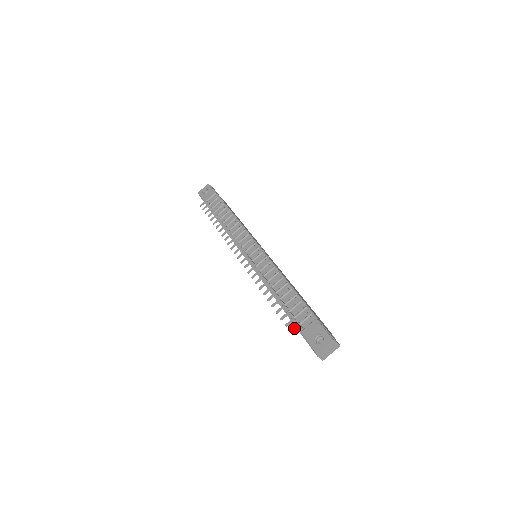
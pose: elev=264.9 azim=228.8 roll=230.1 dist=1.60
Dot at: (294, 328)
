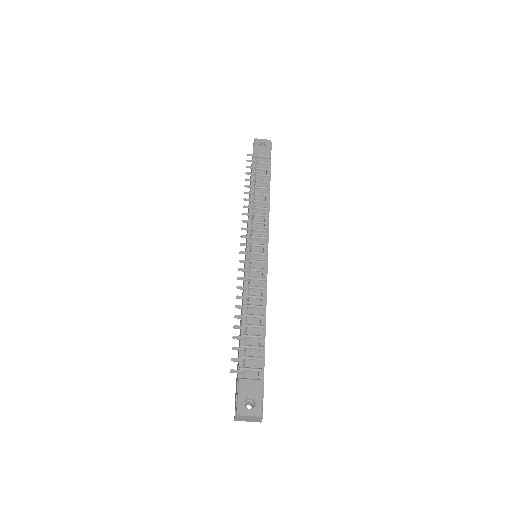
Dot at: (237, 370)
